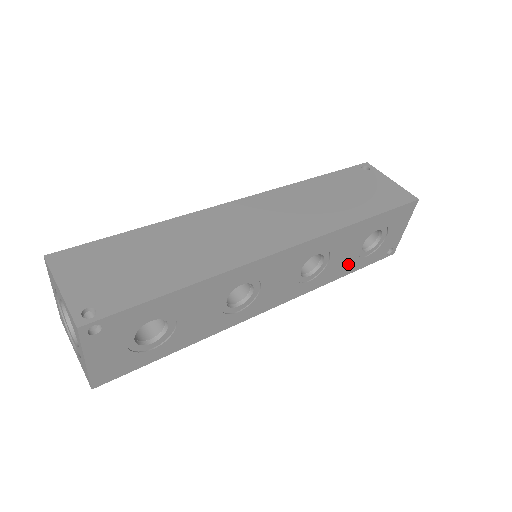
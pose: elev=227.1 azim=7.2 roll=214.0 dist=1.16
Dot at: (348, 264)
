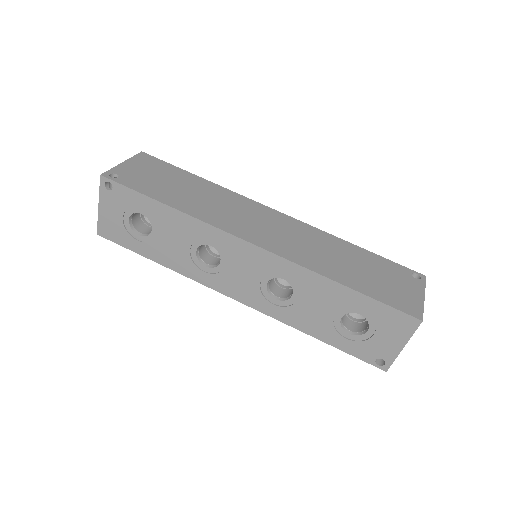
Dot at: (321, 326)
